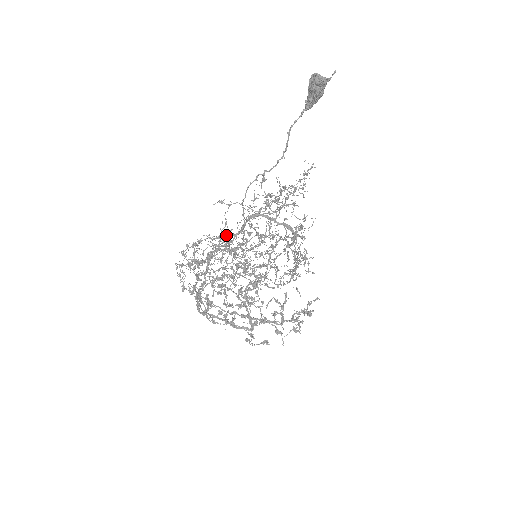
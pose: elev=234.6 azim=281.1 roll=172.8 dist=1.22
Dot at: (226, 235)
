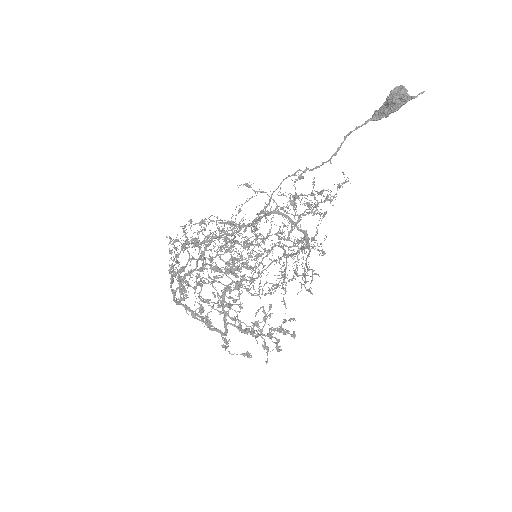
Dot at: (239, 223)
